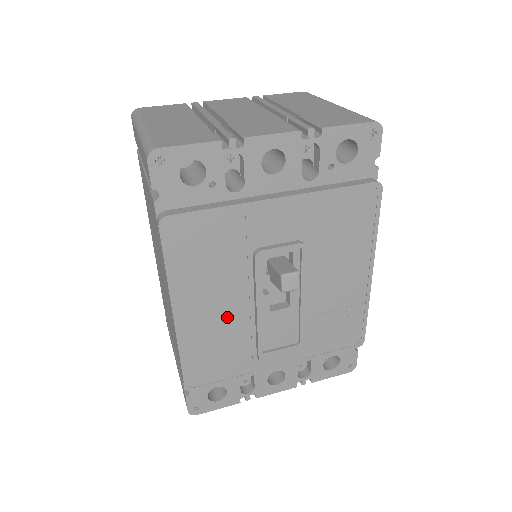
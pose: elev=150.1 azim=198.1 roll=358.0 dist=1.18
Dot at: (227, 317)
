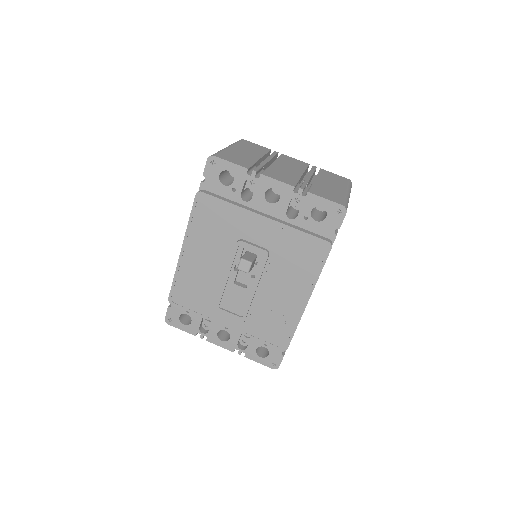
Dot at: (209, 270)
